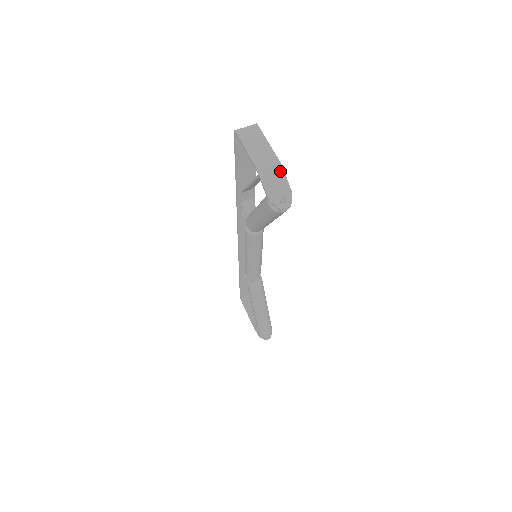
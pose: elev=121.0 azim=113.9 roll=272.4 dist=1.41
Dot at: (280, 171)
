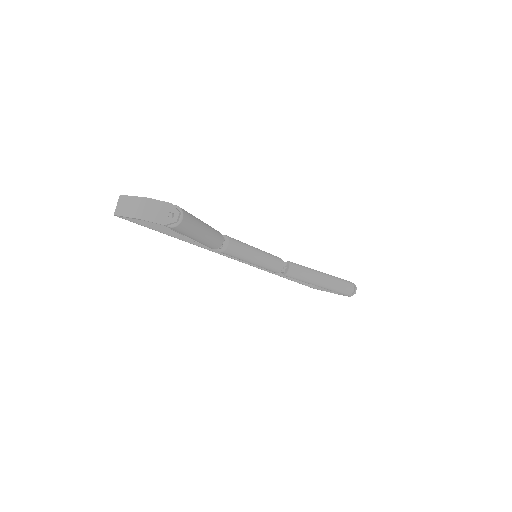
Dot at: (151, 202)
